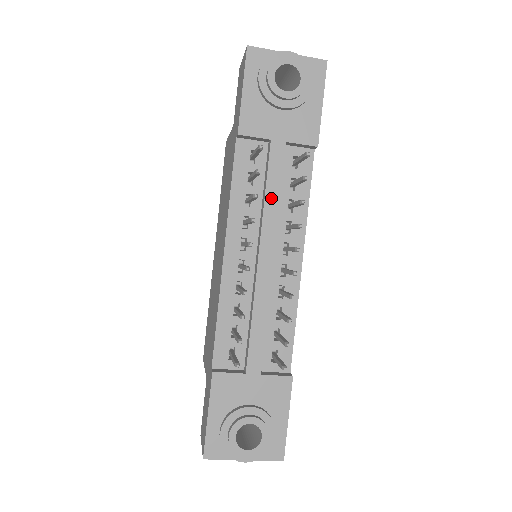
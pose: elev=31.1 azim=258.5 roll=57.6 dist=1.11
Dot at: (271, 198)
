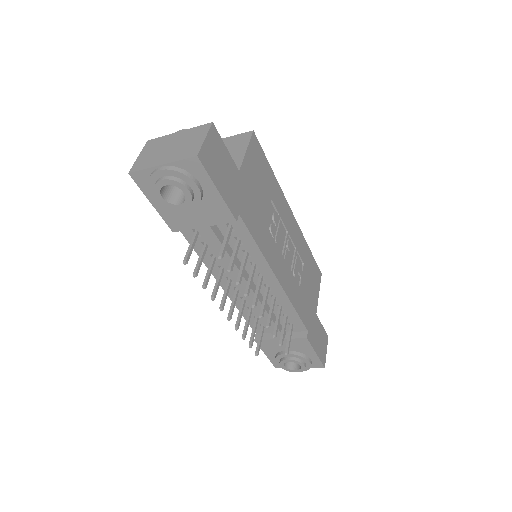
Dot at: (225, 261)
